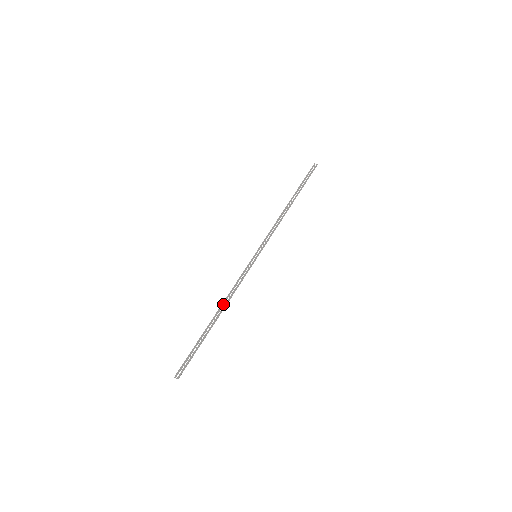
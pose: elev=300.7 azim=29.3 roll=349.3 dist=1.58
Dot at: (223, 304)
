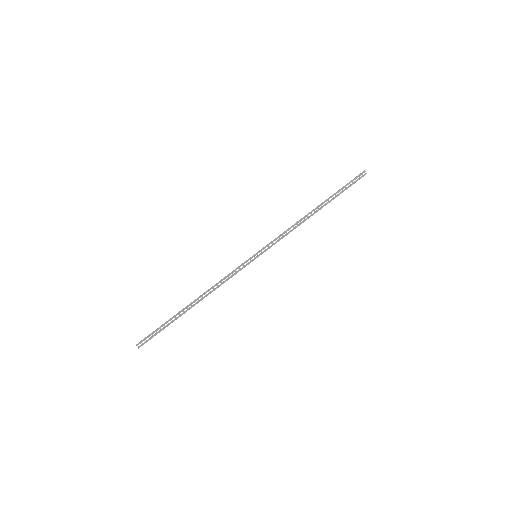
Dot at: occluded
